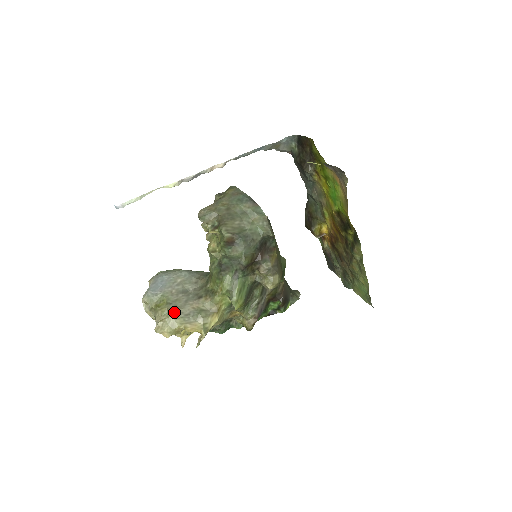
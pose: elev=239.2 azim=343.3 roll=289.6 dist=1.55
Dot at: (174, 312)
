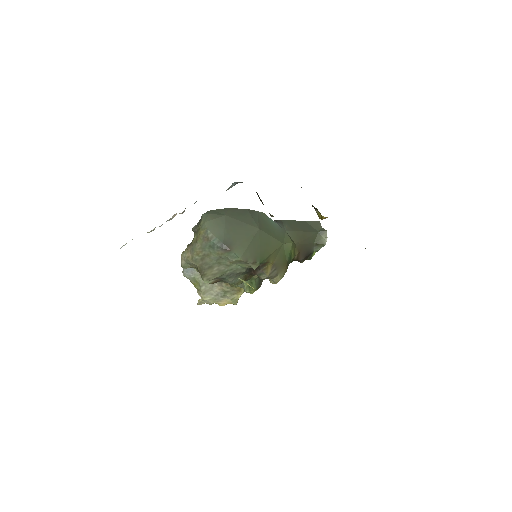
Dot at: (206, 295)
